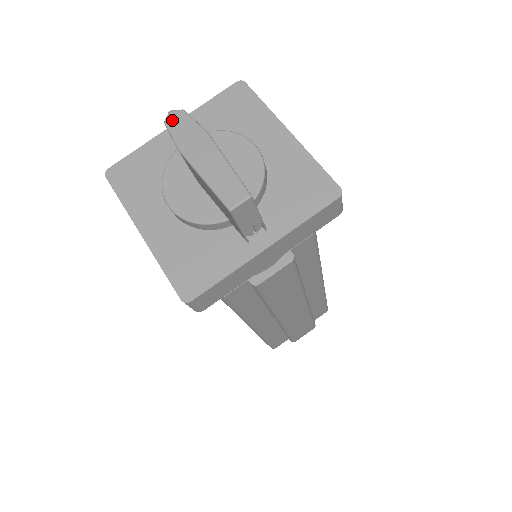
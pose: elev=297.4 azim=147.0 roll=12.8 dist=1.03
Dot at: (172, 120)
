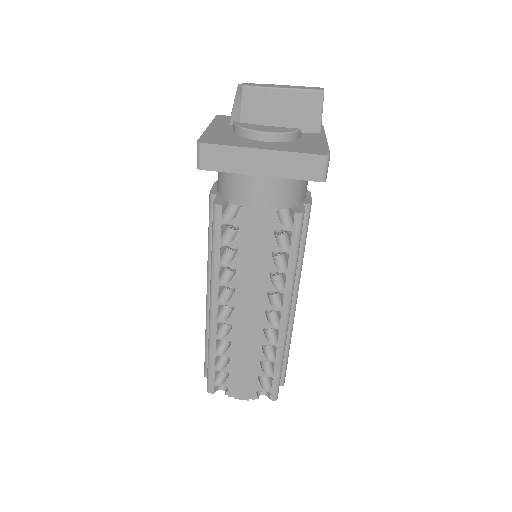
Dot at: (246, 84)
